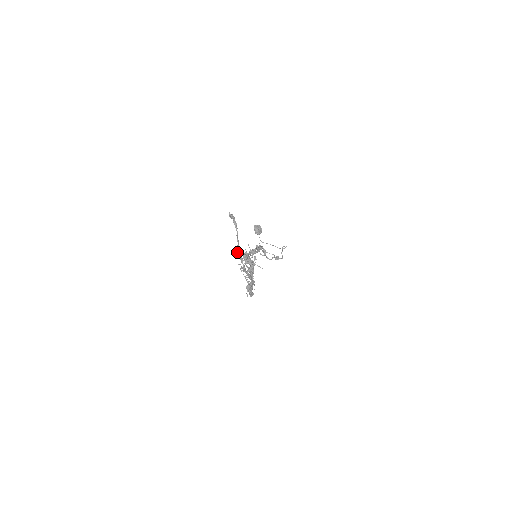
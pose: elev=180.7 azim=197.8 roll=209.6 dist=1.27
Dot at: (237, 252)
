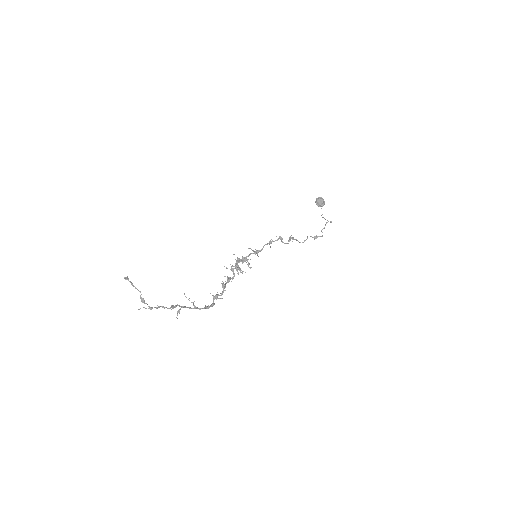
Dot at: (141, 299)
